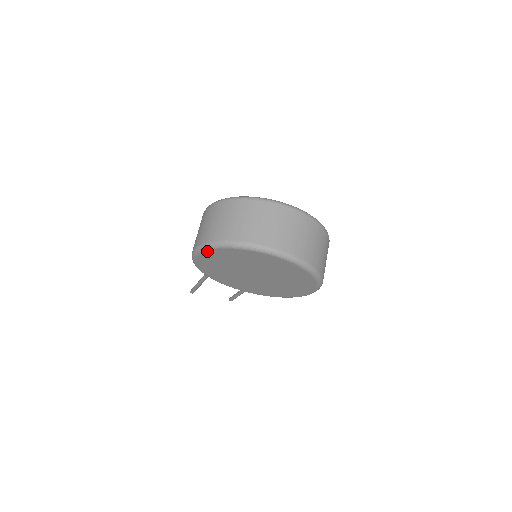
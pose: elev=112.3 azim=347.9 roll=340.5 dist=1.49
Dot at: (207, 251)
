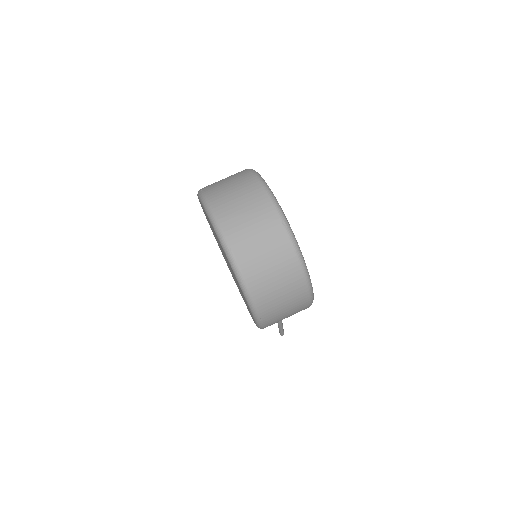
Dot at: occluded
